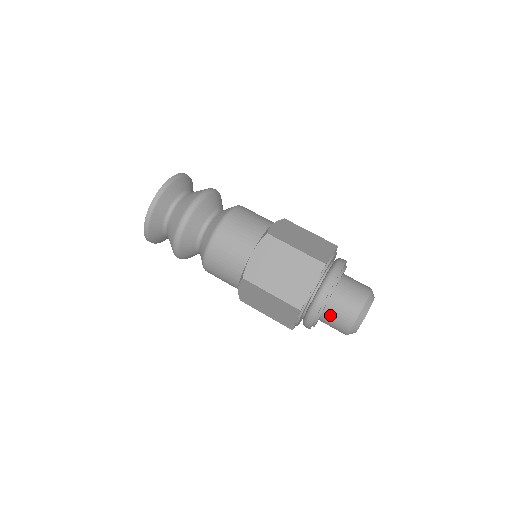
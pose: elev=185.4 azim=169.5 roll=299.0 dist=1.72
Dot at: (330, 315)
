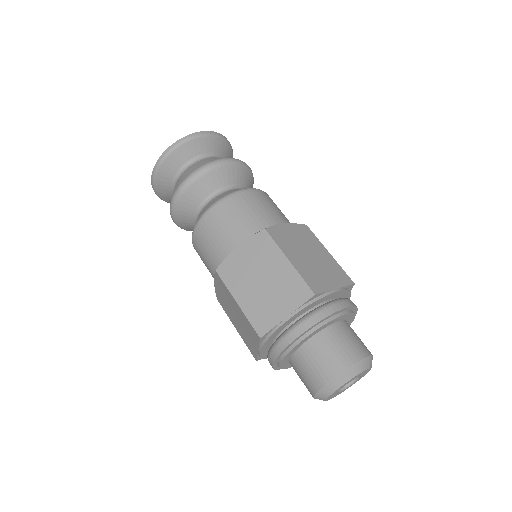
Dot at: occluded
